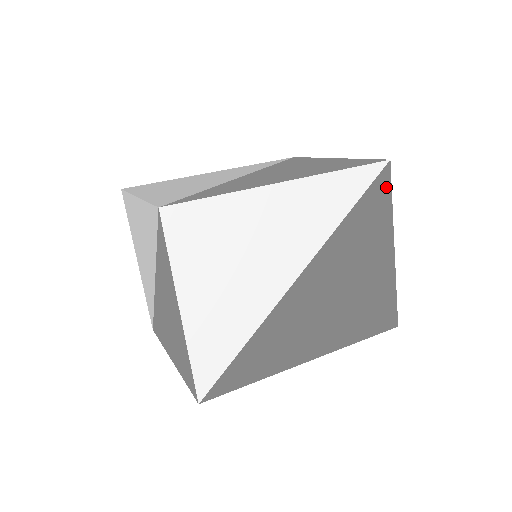
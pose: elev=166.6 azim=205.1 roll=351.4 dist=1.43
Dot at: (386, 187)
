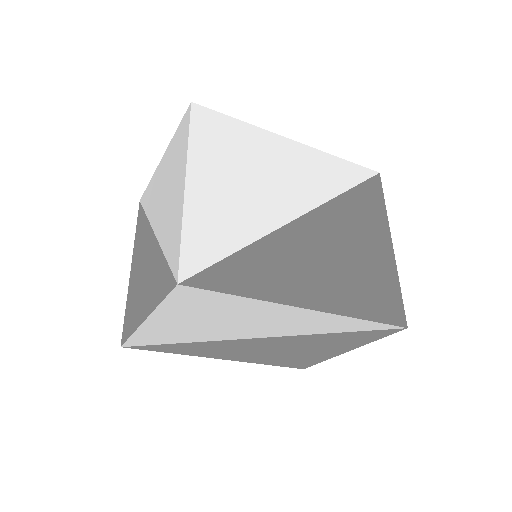
Dot at: (384, 334)
